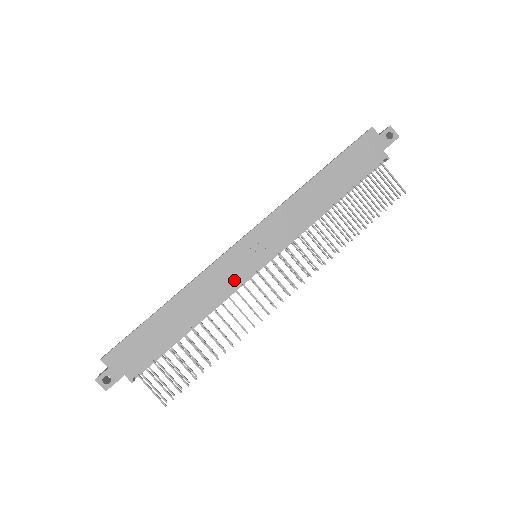
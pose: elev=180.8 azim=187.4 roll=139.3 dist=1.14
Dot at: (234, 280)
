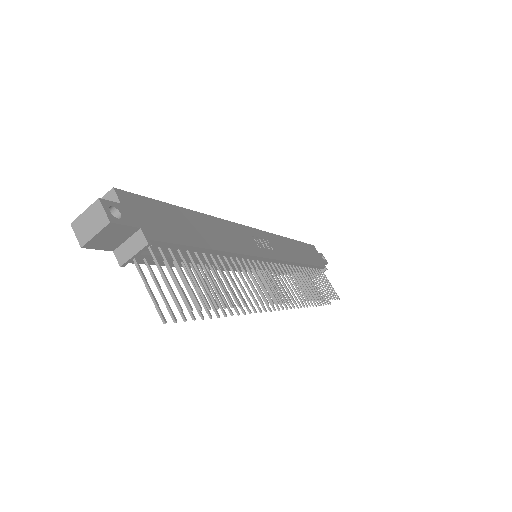
Dot at: (251, 249)
